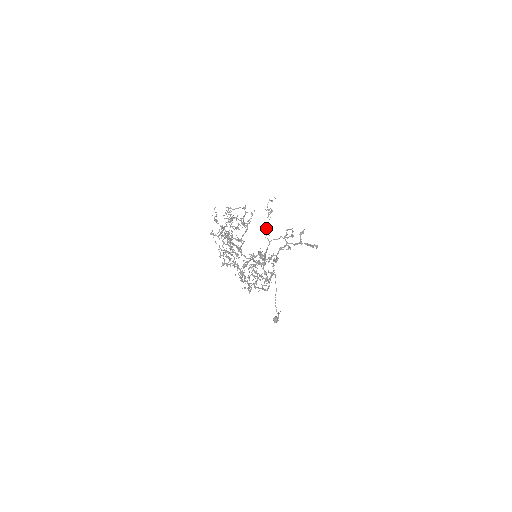
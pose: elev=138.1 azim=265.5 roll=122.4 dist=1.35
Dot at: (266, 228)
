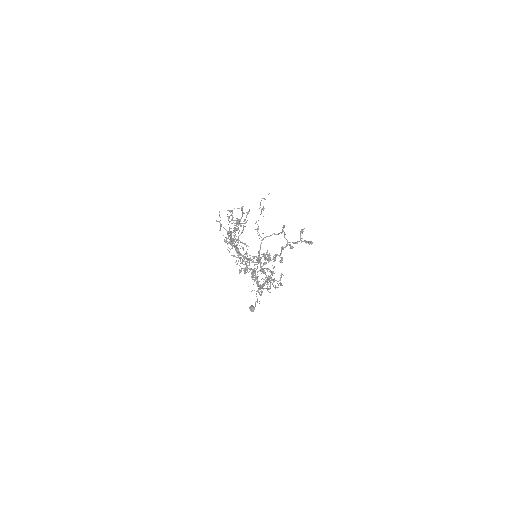
Dot at: (258, 226)
